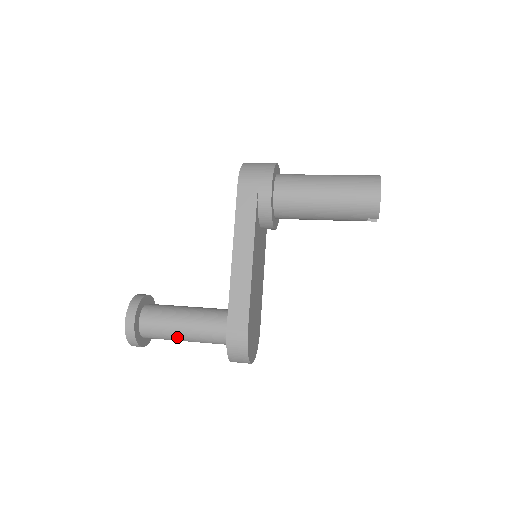
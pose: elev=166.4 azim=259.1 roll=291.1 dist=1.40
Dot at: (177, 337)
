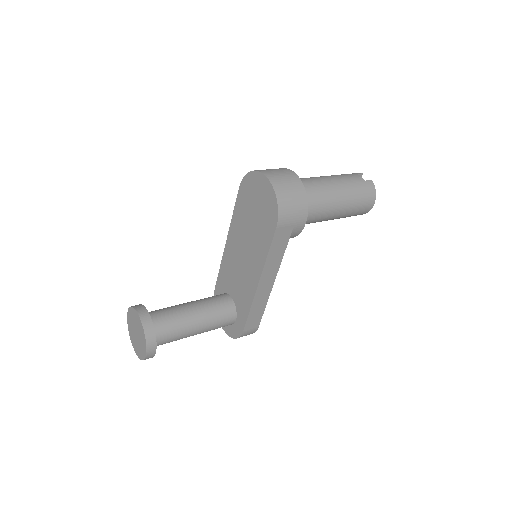
Dot at: occluded
